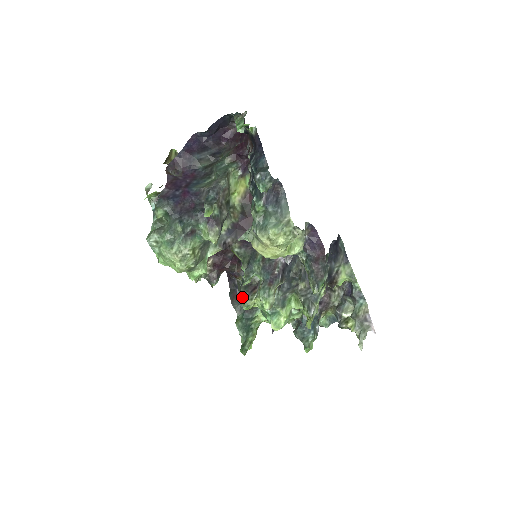
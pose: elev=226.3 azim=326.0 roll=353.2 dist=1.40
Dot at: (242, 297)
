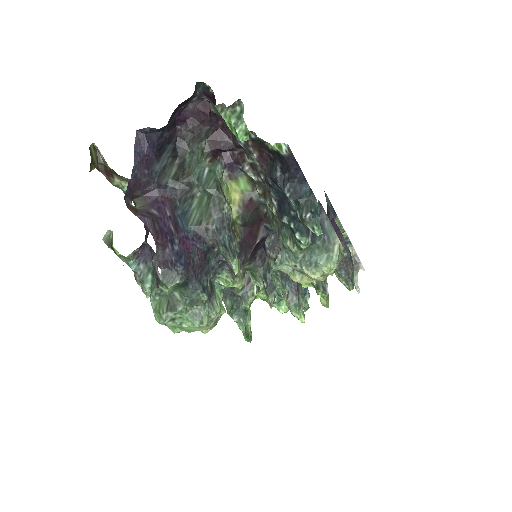
Dot at: (238, 294)
